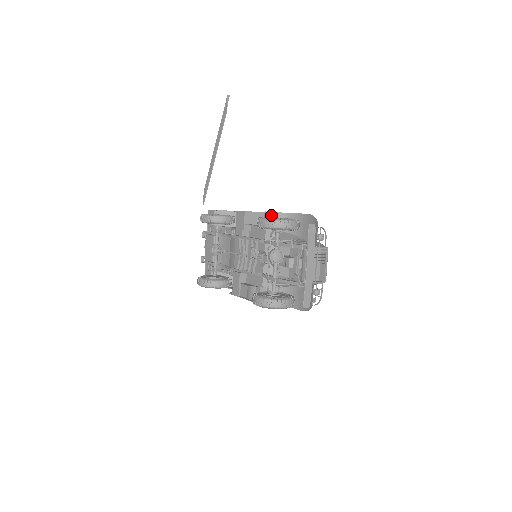
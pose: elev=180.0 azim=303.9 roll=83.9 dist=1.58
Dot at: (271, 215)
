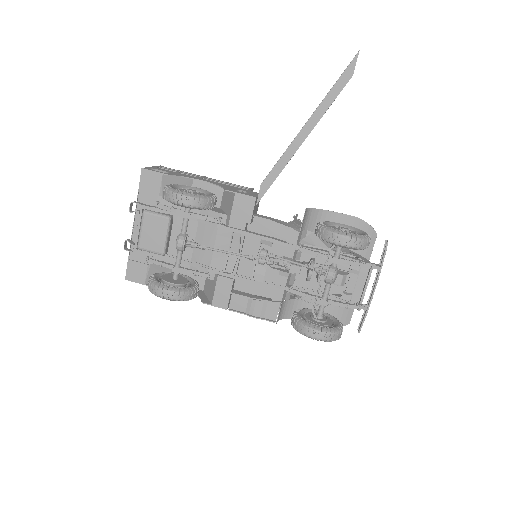
Dot at: (306, 212)
